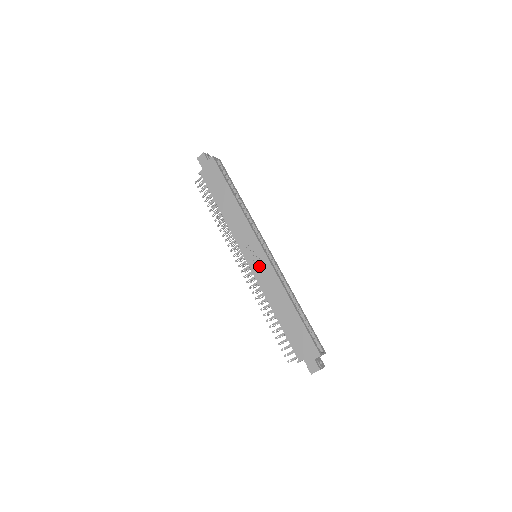
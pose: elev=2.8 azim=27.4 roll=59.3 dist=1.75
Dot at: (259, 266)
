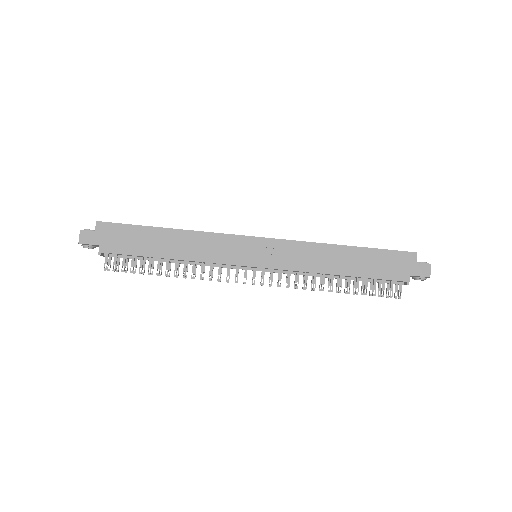
Dot at: (274, 255)
